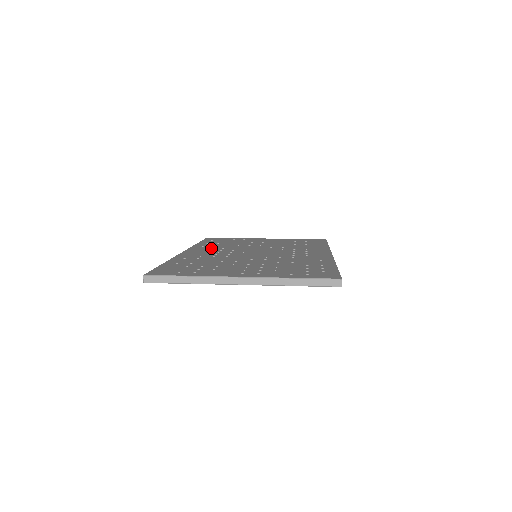
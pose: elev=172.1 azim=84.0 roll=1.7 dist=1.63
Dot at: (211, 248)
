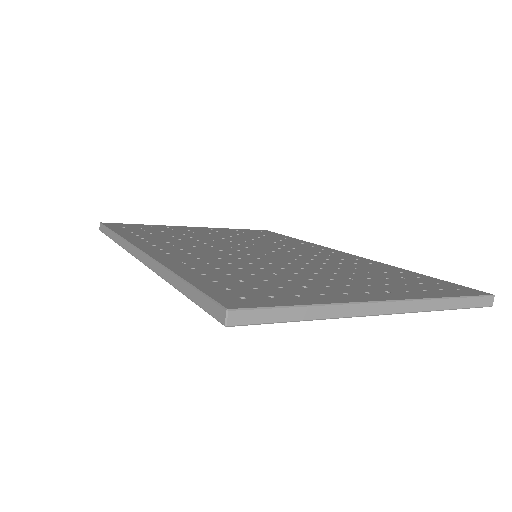
Dot at: (166, 242)
